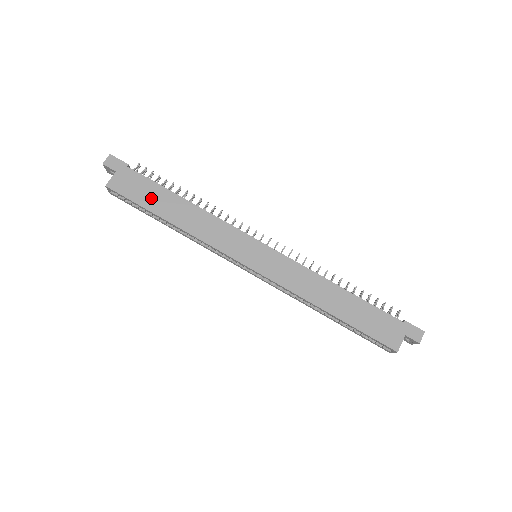
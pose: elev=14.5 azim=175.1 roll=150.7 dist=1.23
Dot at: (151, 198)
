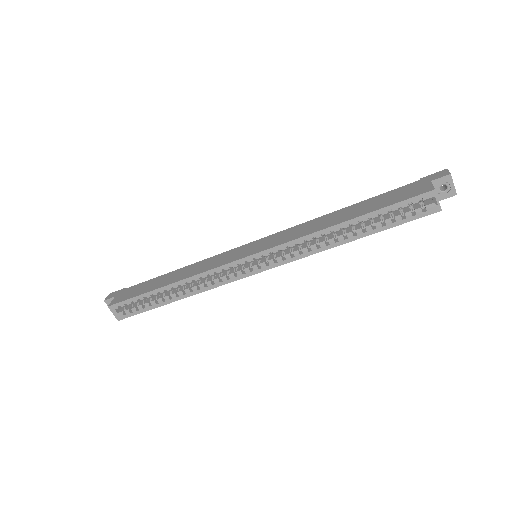
Dot at: (147, 287)
